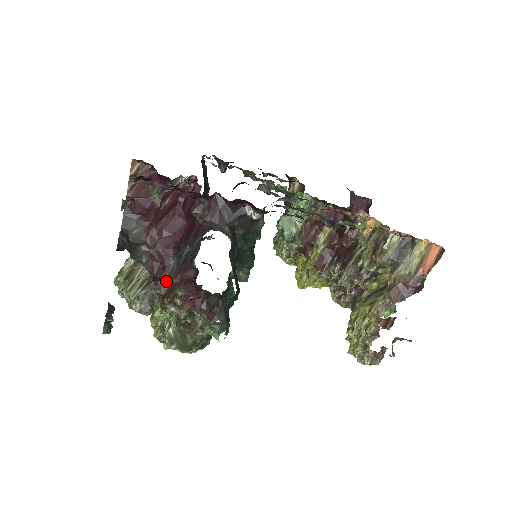
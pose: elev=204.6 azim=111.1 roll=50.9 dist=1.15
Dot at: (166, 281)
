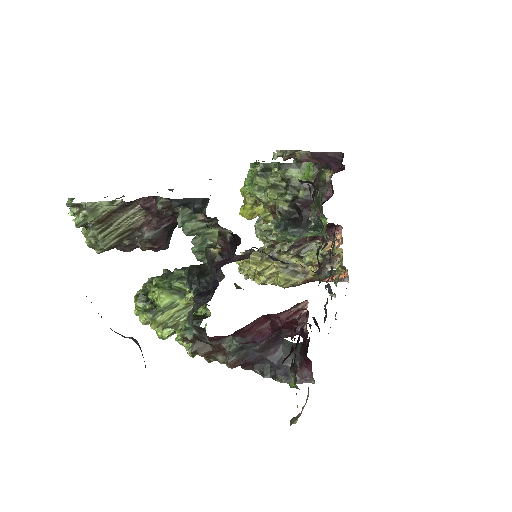
Dot at: occluded
